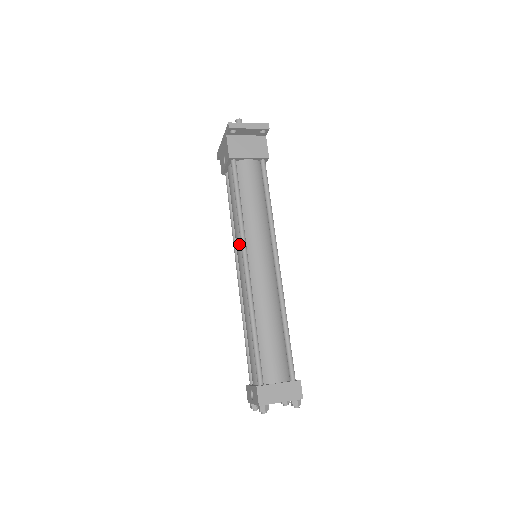
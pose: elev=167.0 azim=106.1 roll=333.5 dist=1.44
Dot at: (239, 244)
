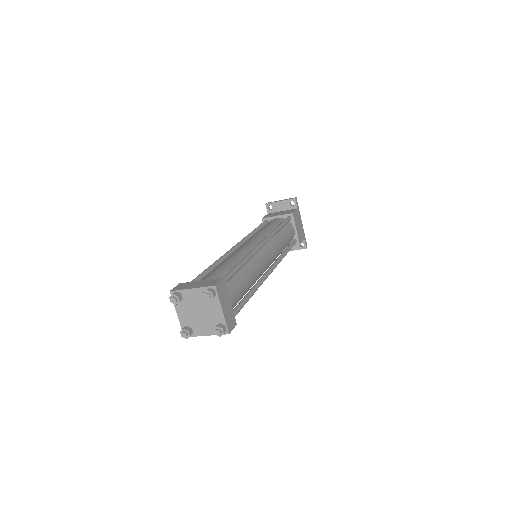
Dot at: occluded
